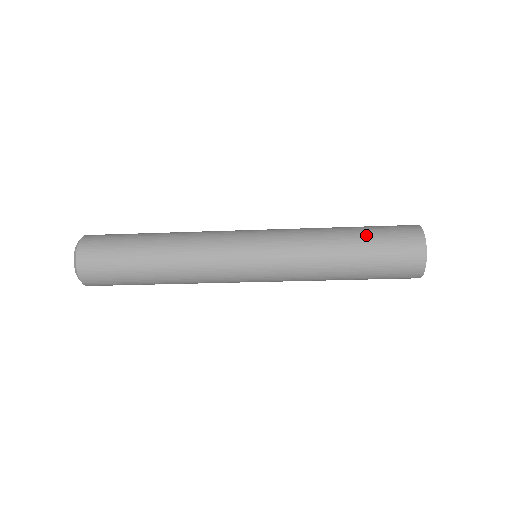
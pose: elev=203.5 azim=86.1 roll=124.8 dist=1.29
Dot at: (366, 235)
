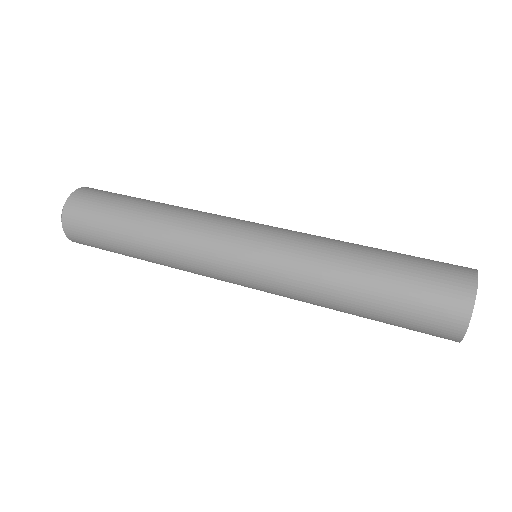
Dot at: (392, 273)
